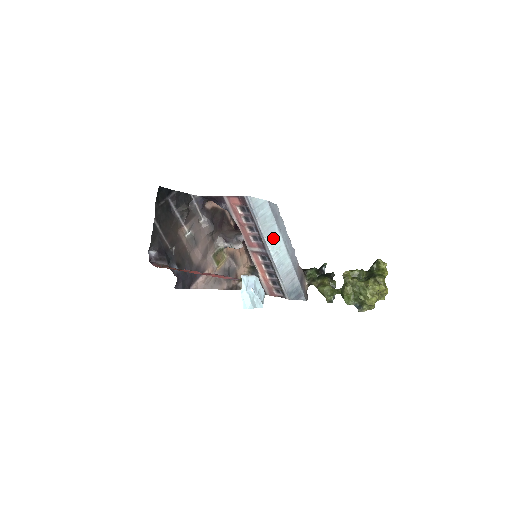
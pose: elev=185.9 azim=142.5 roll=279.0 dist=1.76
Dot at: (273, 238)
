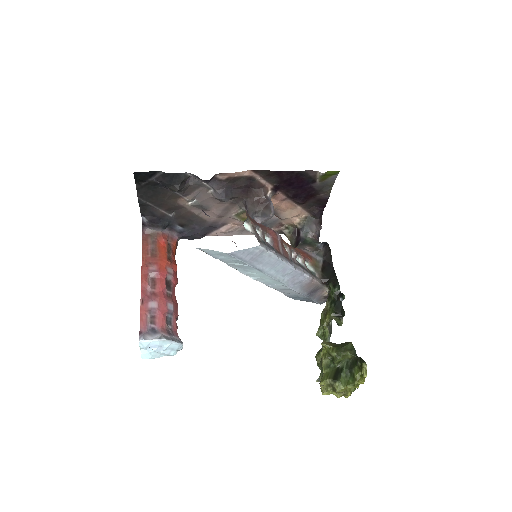
Dot at: (251, 271)
